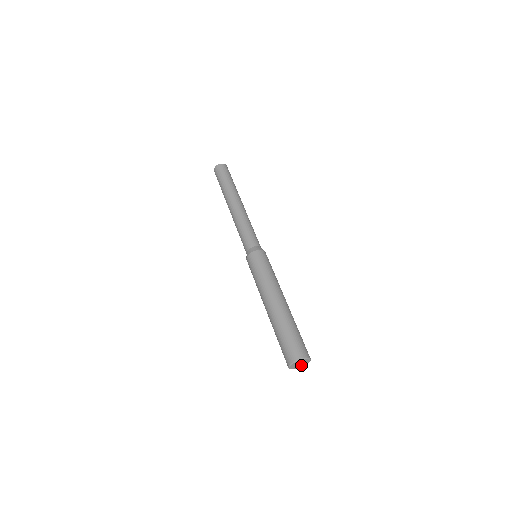
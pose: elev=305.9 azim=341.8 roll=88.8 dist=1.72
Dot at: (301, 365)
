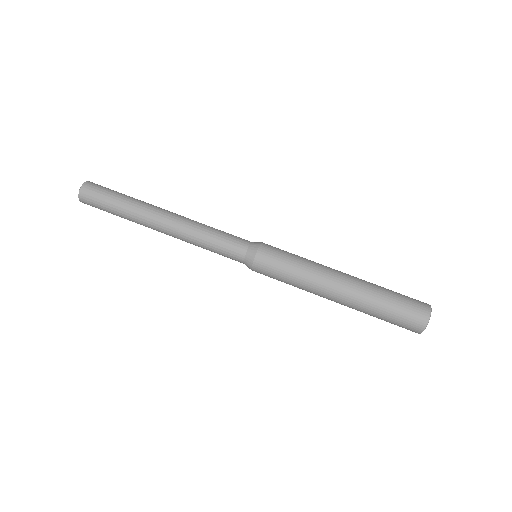
Dot at: occluded
